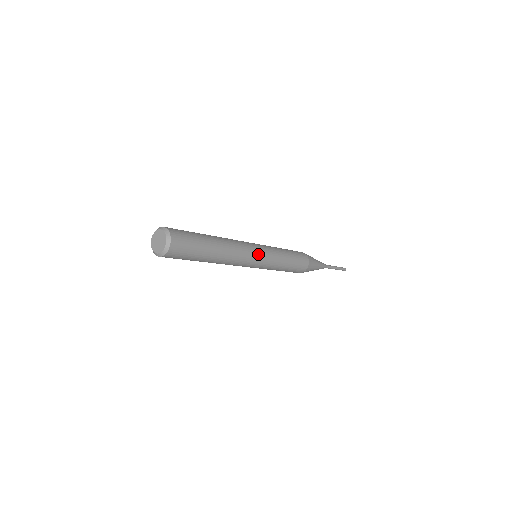
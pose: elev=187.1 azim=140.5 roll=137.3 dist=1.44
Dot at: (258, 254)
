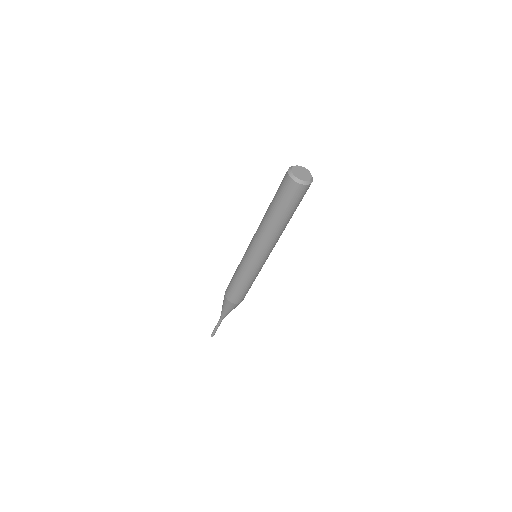
Dot at: occluded
